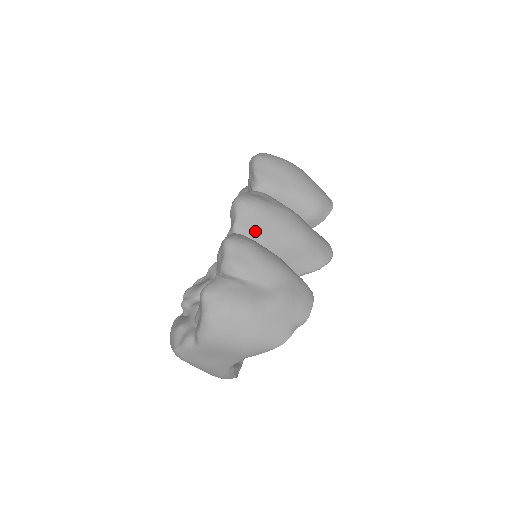
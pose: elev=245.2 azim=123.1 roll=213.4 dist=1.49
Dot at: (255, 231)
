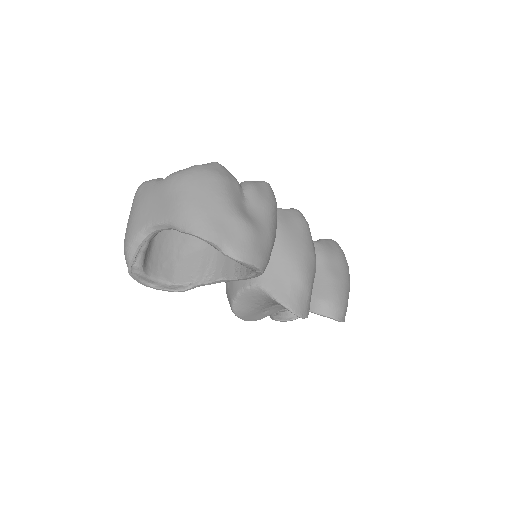
Dot at: (283, 223)
